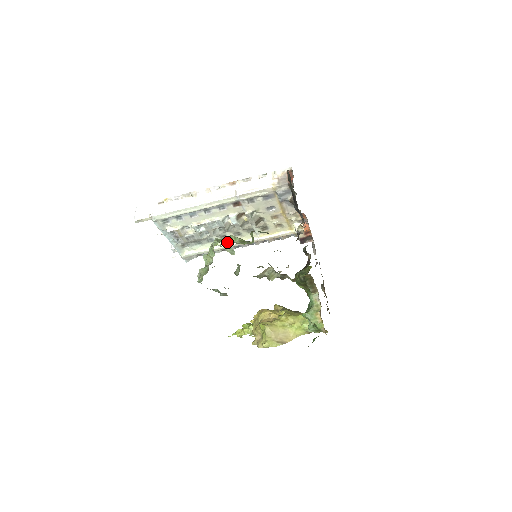
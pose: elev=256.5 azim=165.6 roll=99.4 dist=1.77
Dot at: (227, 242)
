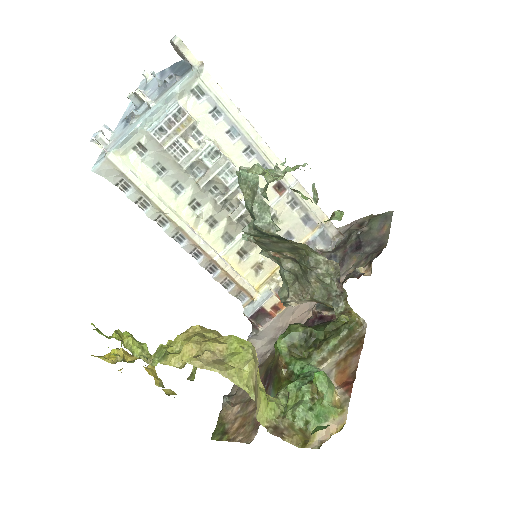
Dot at: (186, 216)
